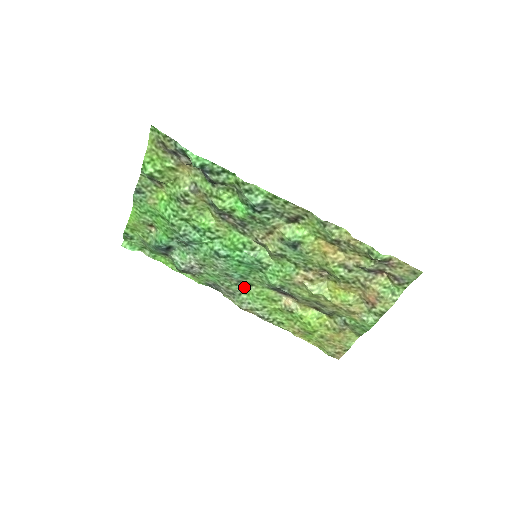
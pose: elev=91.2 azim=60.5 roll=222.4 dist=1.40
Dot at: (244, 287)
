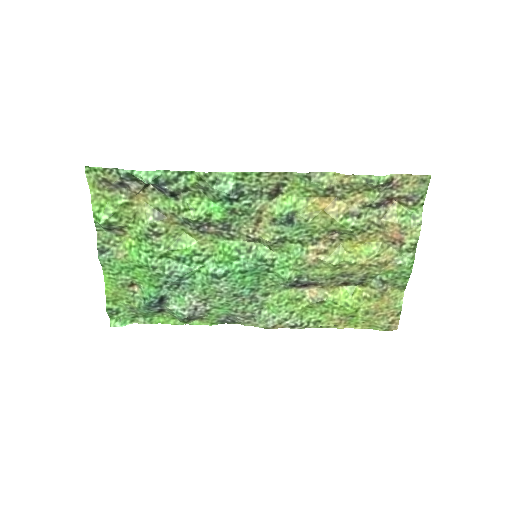
Dot at: (260, 302)
